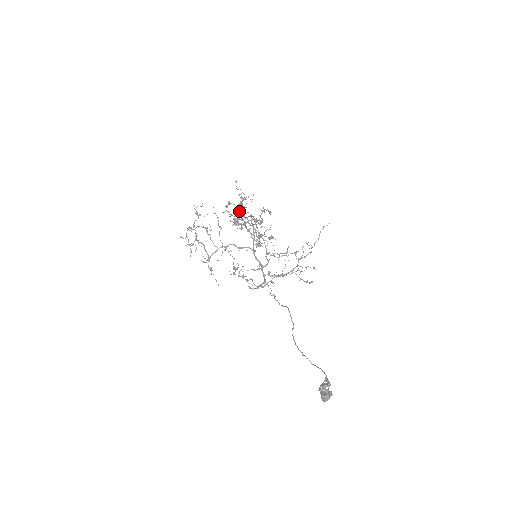
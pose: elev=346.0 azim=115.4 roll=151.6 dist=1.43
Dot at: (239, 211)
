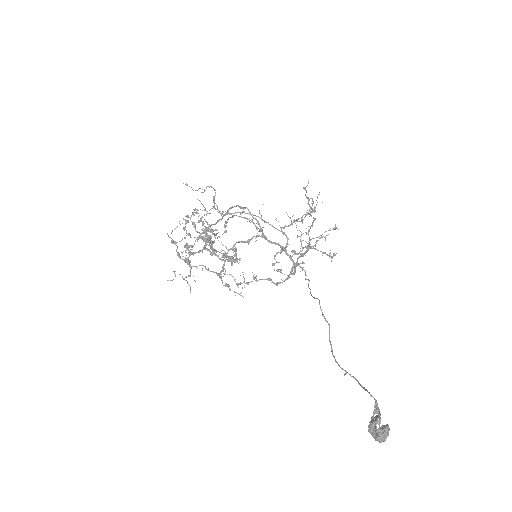
Dot at: (202, 224)
